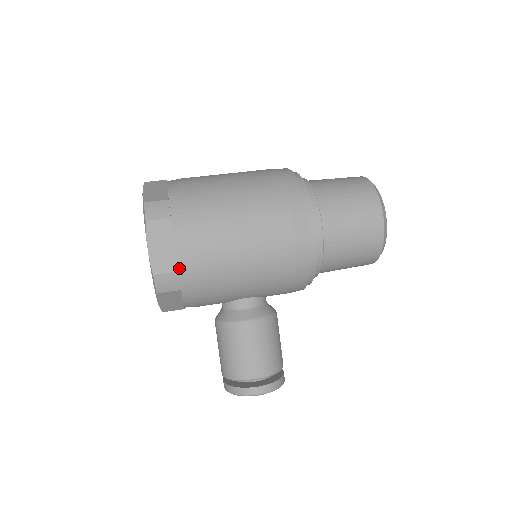
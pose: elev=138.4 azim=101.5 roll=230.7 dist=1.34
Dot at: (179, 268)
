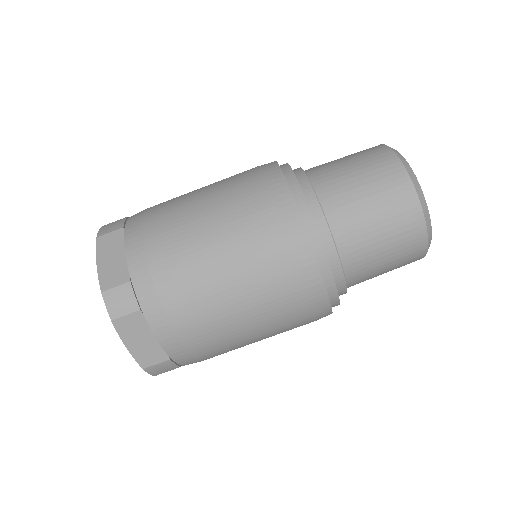
Dot at: occluded
